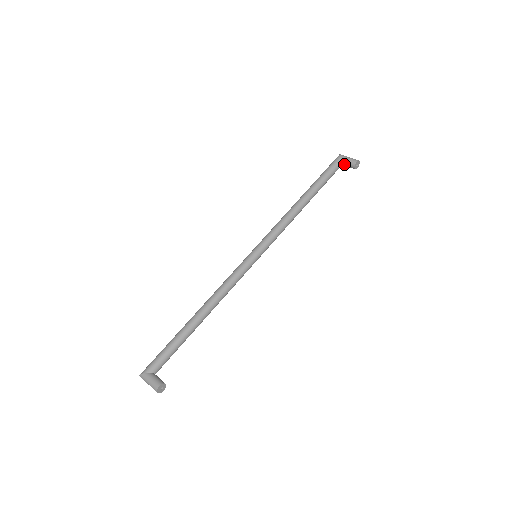
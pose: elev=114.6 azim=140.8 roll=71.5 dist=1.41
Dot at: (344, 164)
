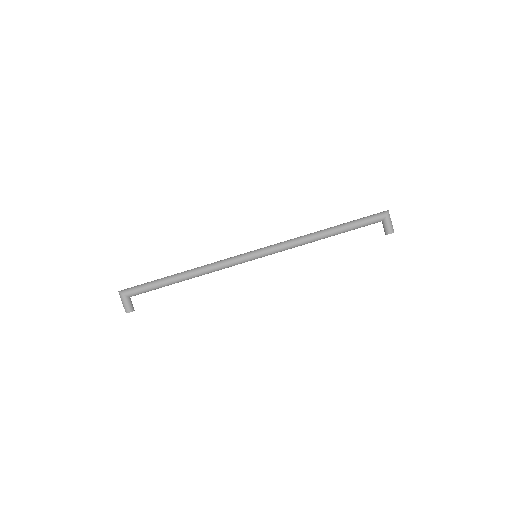
Dot at: (383, 223)
